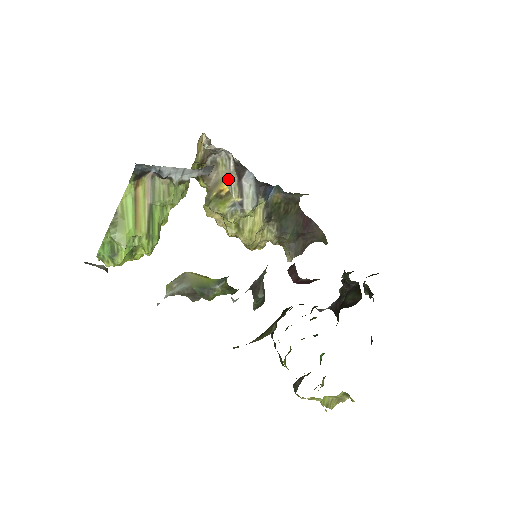
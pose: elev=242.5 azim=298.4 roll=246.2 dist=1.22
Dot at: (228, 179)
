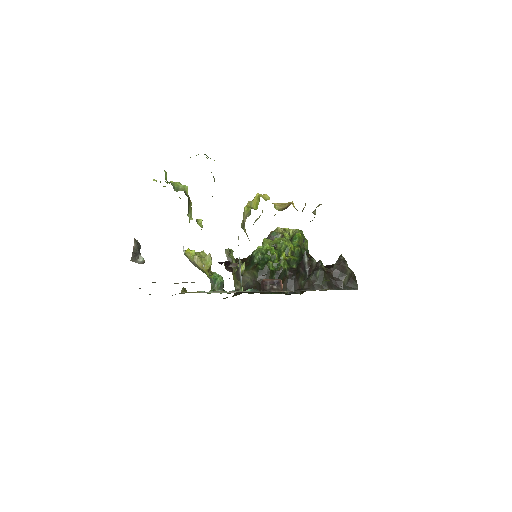
Dot at: occluded
